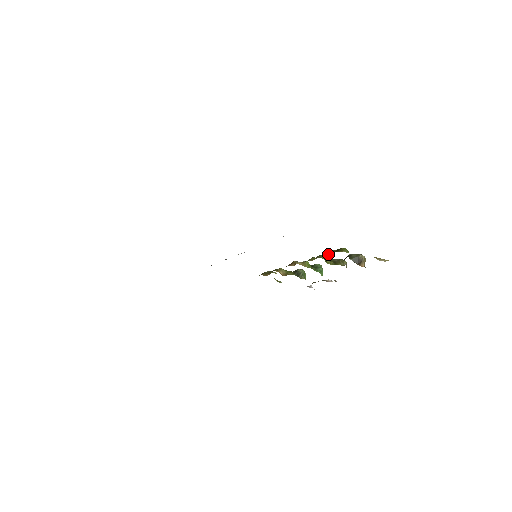
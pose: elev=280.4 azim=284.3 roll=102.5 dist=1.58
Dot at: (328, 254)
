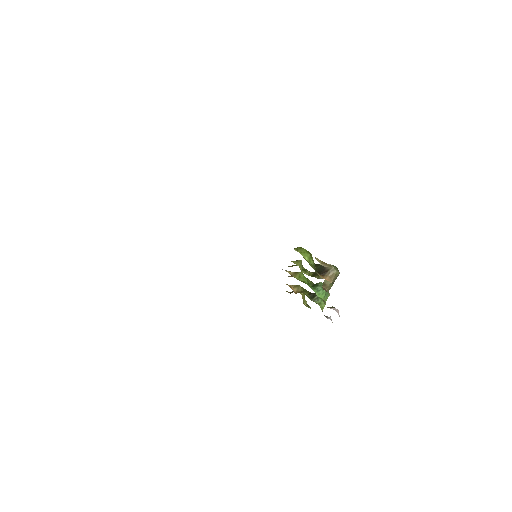
Dot at: occluded
